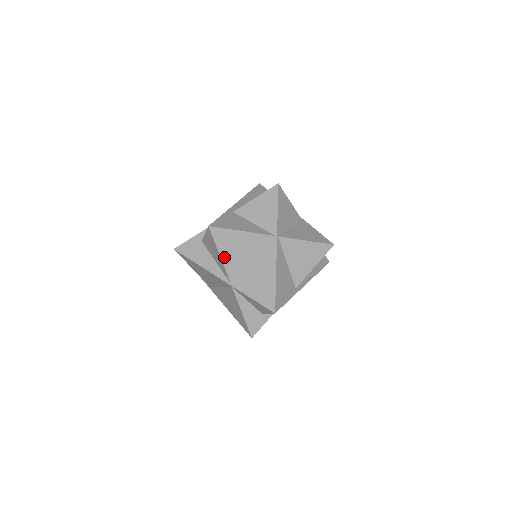
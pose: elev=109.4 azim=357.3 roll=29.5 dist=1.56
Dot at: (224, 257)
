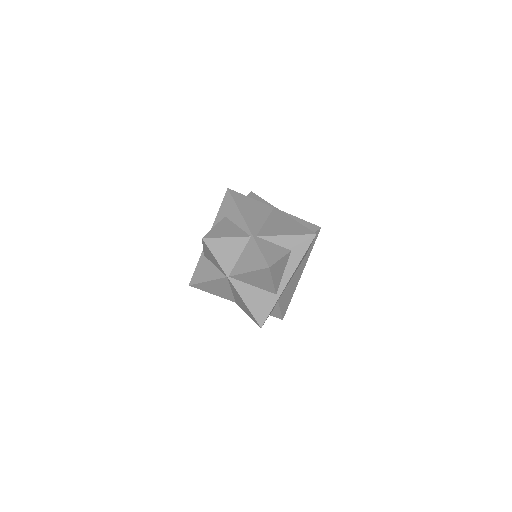
Dot at: (215, 294)
